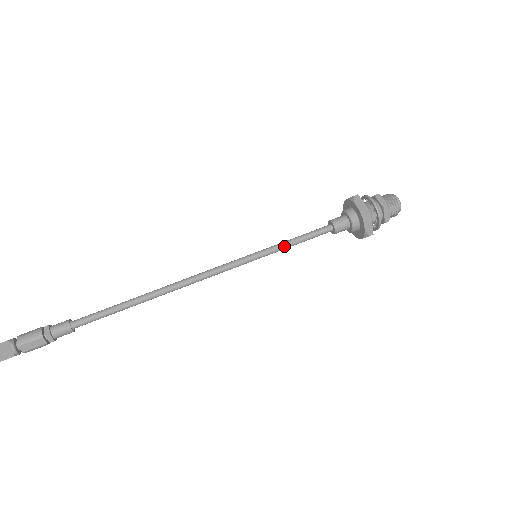
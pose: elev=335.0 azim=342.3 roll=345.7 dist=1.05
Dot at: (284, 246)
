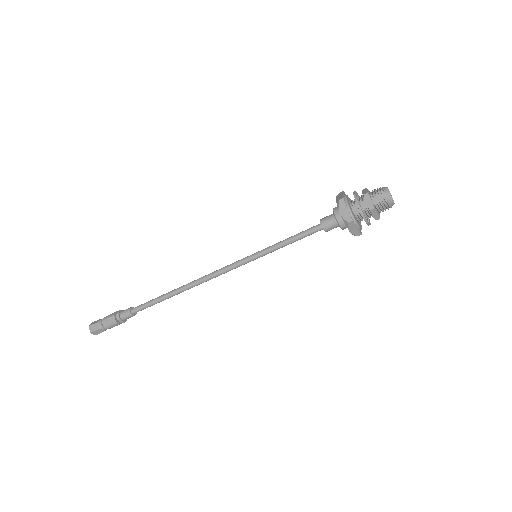
Dot at: (277, 245)
